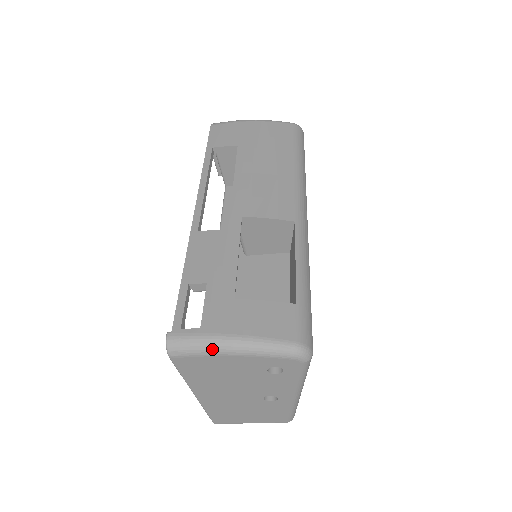
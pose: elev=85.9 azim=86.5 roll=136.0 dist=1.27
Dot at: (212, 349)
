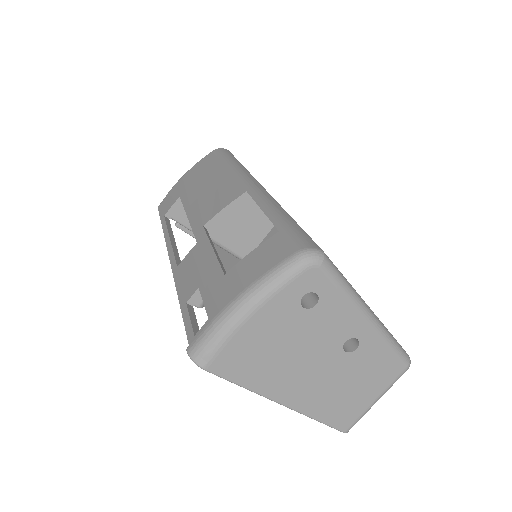
Dot at: (229, 325)
